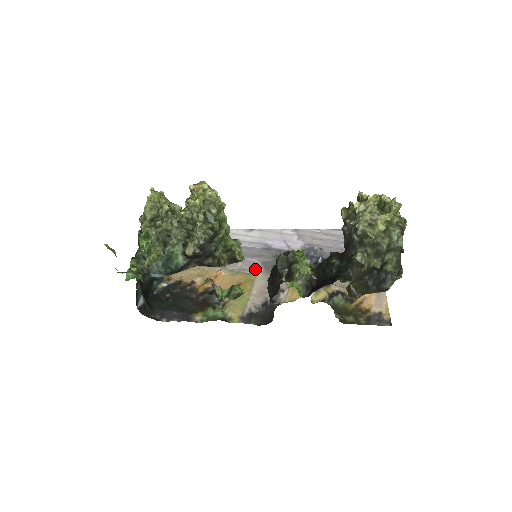
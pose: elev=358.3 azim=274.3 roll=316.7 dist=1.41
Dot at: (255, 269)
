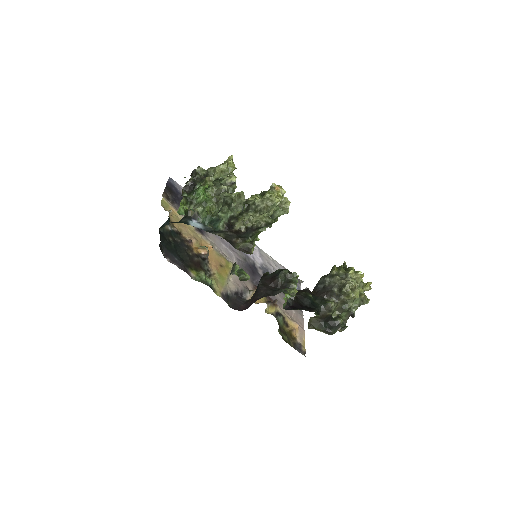
Dot at: (232, 260)
